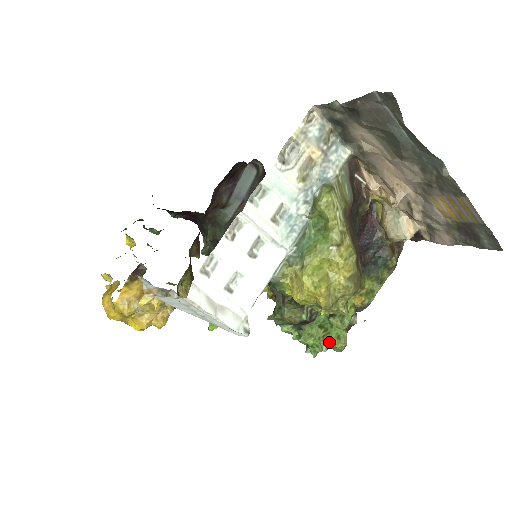
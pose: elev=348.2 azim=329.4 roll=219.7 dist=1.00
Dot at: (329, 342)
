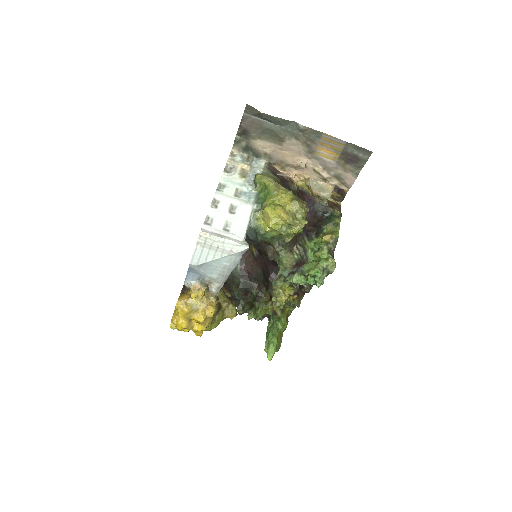
Dot at: (321, 263)
